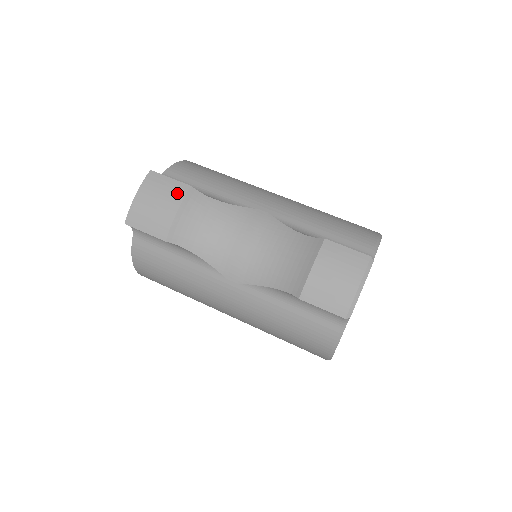
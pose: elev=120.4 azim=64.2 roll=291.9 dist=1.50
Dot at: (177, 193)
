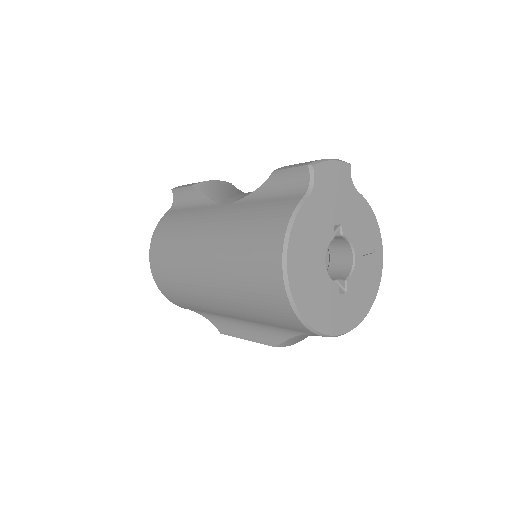
Dot at: occluded
